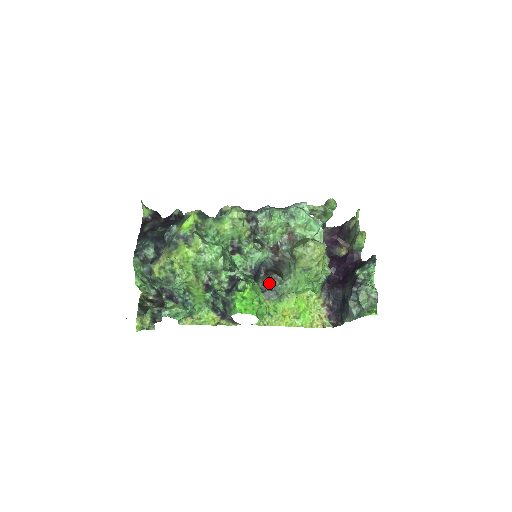
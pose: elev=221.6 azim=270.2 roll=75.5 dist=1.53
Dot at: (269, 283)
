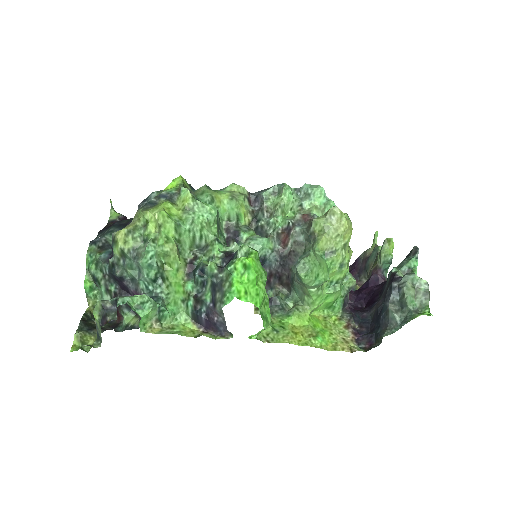
Dot at: occluded
